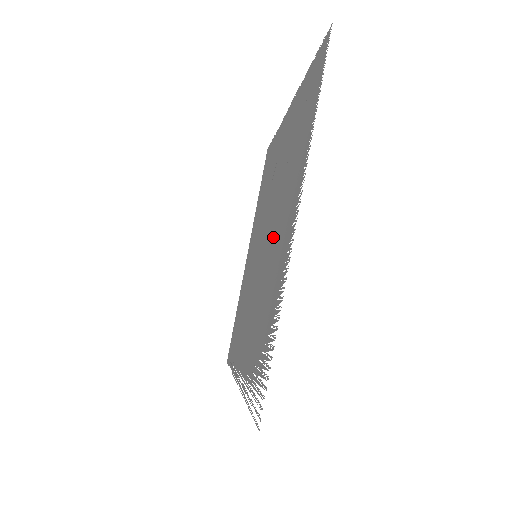
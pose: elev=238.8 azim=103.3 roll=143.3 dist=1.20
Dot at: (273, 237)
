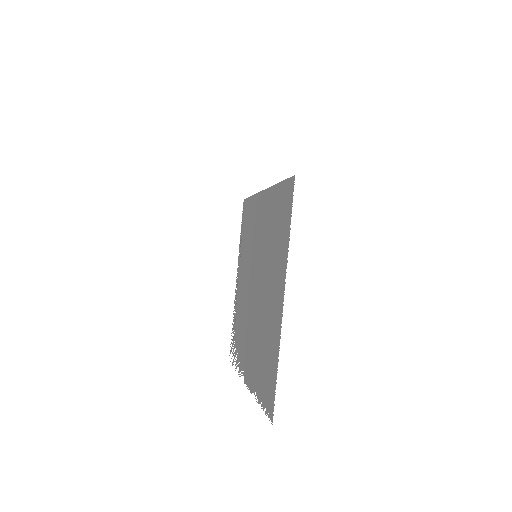
Dot at: (251, 325)
